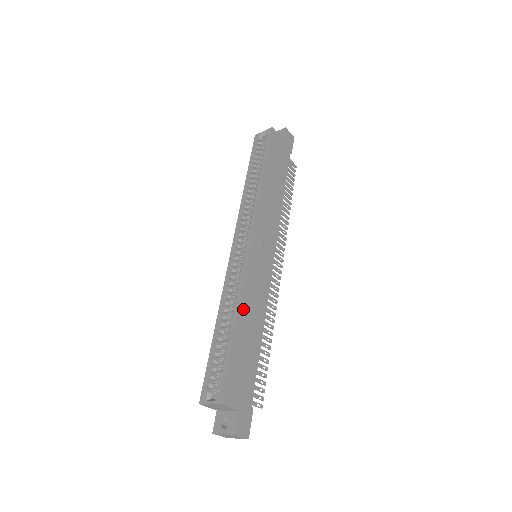
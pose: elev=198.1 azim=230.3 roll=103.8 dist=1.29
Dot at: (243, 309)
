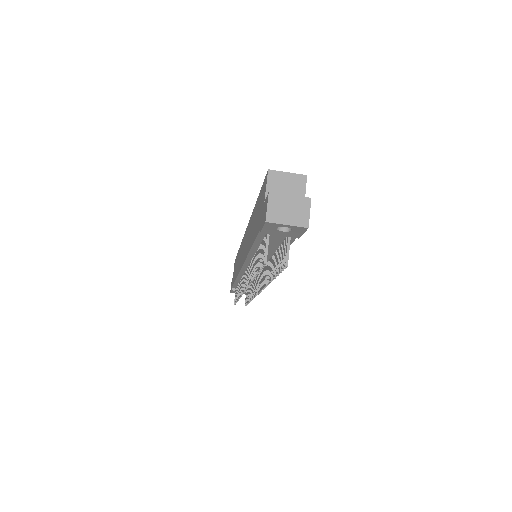
Dot at: occluded
